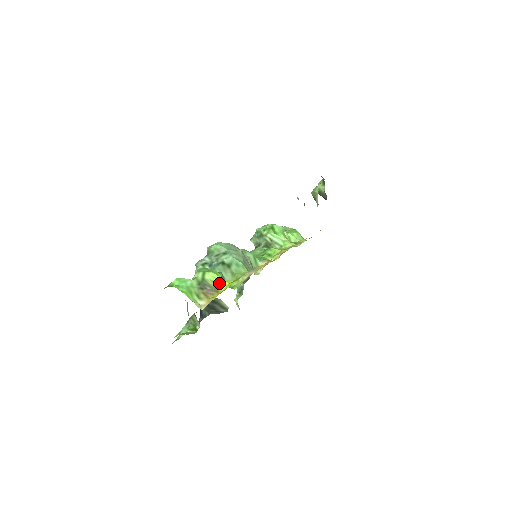
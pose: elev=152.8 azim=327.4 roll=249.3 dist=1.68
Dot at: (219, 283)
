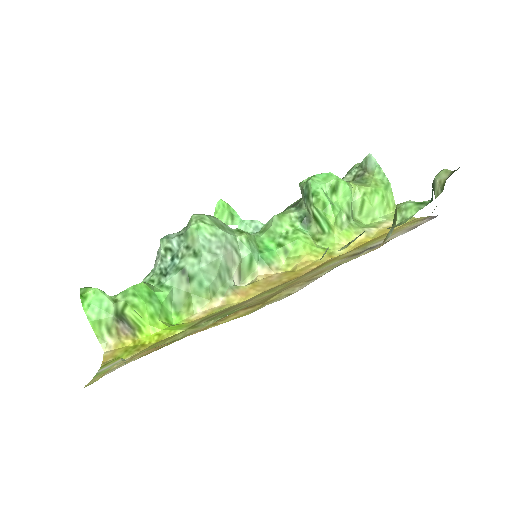
Dot at: (141, 325)
